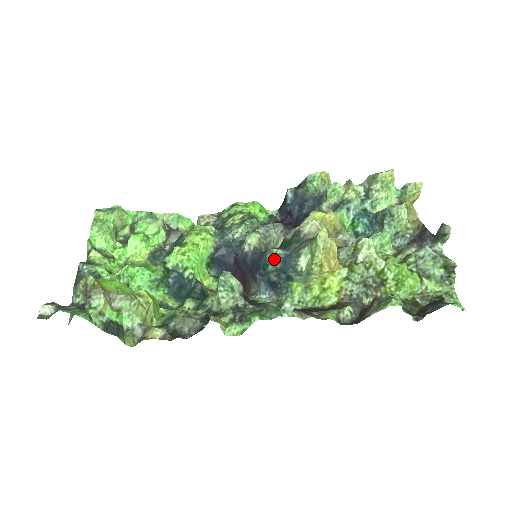
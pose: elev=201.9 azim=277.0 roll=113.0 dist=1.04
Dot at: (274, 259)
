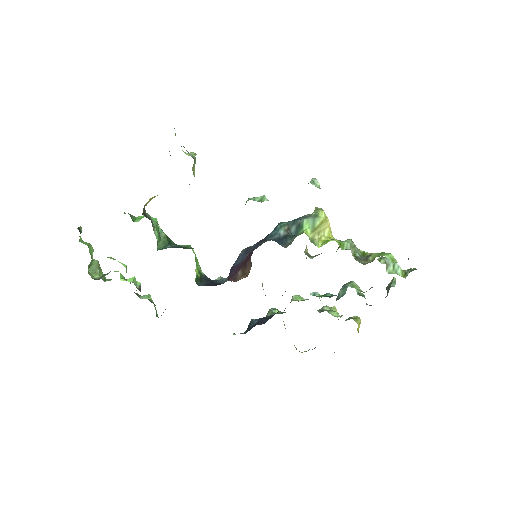
Dot at: (284, 222)
